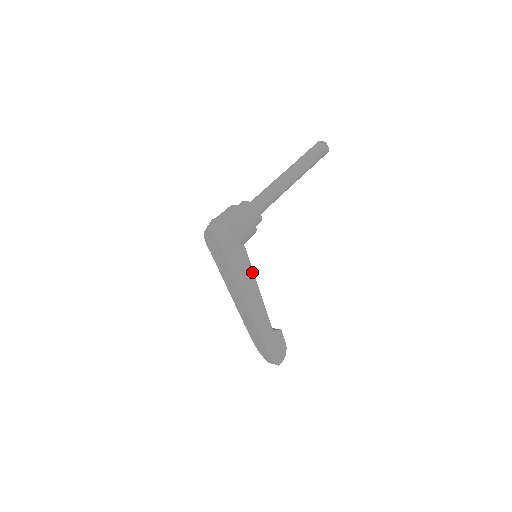
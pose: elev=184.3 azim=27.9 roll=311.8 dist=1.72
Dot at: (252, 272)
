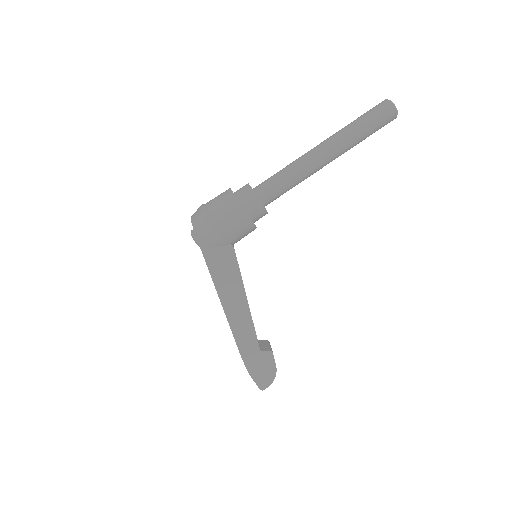
Dot at: (240, 279)
